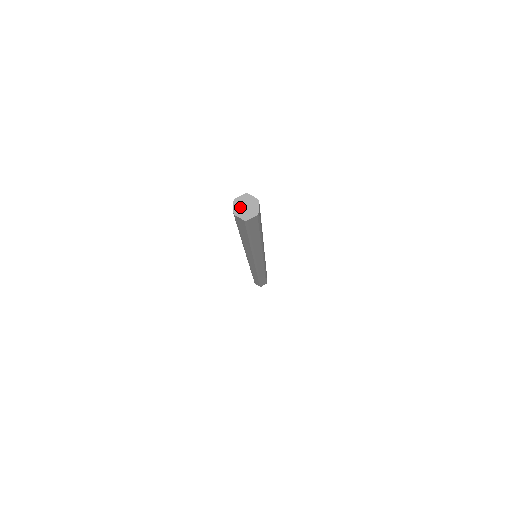
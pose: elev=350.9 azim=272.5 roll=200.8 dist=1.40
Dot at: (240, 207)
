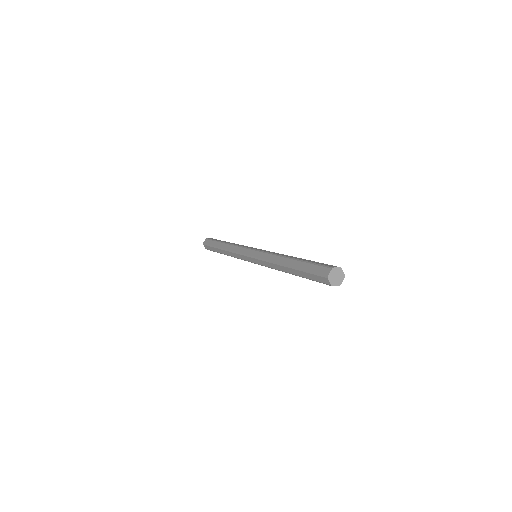
Dot at: (333, 279)
